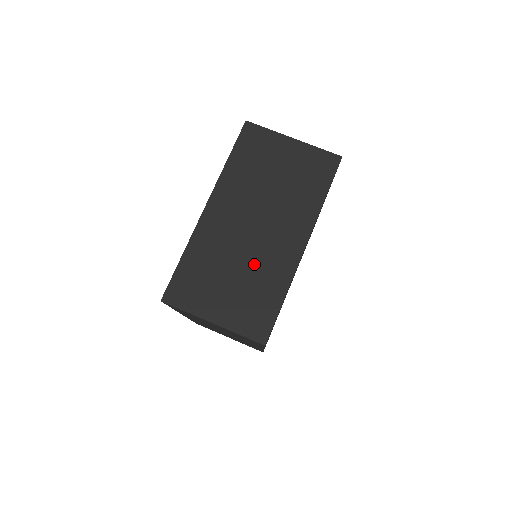
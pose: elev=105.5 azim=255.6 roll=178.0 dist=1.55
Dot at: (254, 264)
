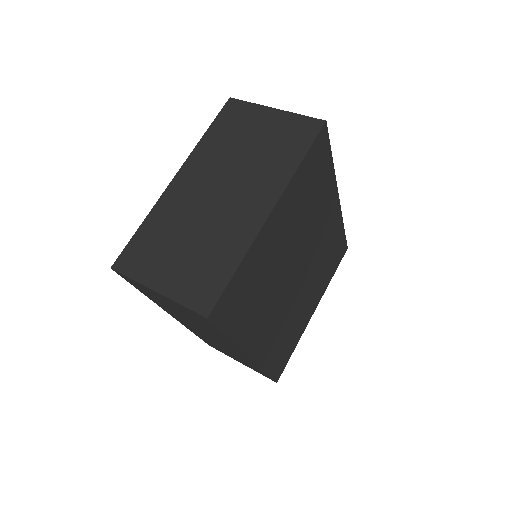
Dot at: (212, 231)
